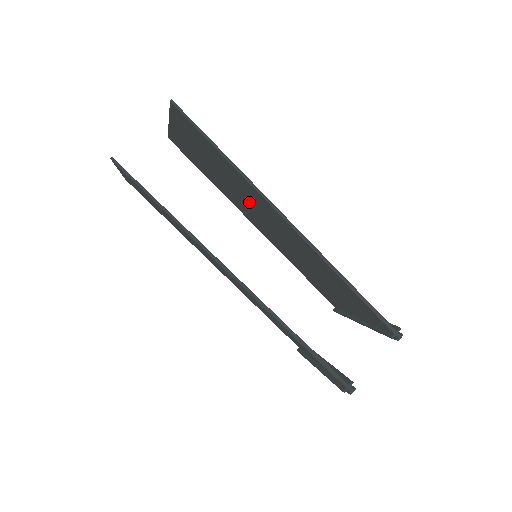
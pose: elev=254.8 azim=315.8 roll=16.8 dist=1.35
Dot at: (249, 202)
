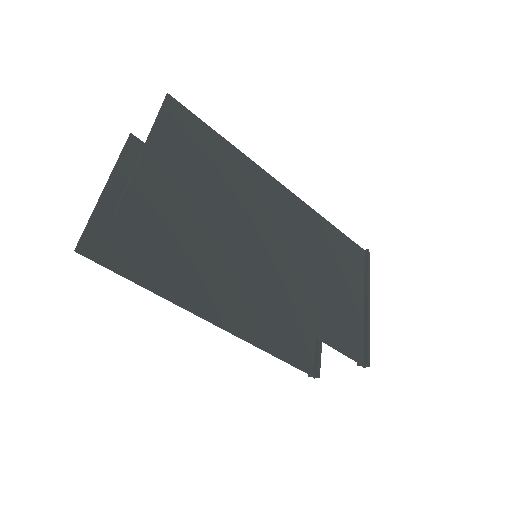
Dot at: (242, 229)
